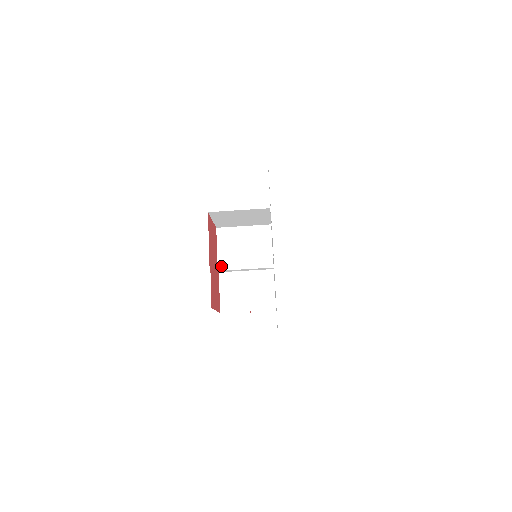
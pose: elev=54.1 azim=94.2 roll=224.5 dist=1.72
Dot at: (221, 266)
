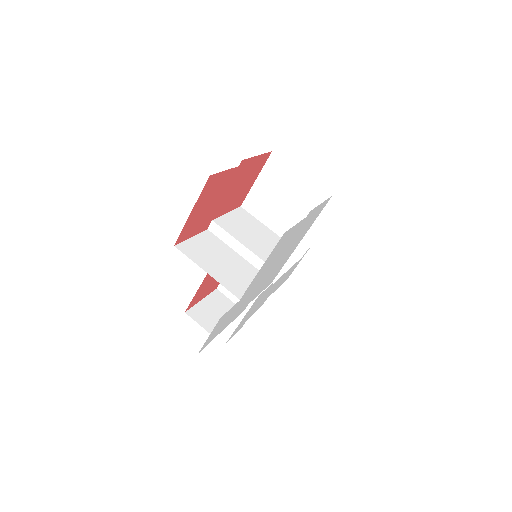
Dot at: (219, 221)
